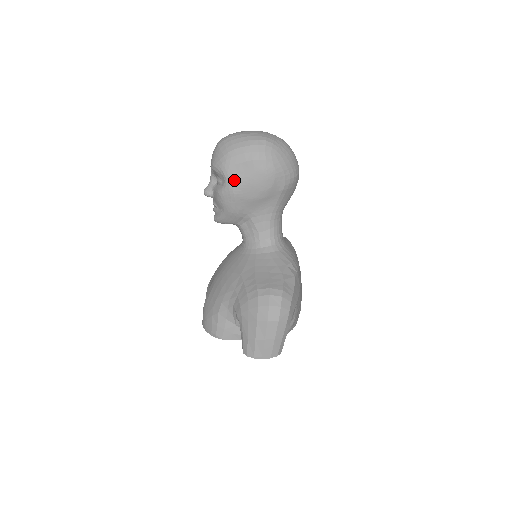
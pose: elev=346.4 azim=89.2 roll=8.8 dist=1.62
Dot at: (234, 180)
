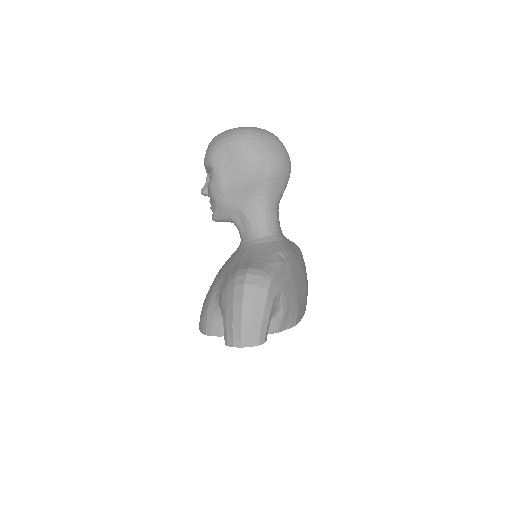
Dot at: (220, 169)
